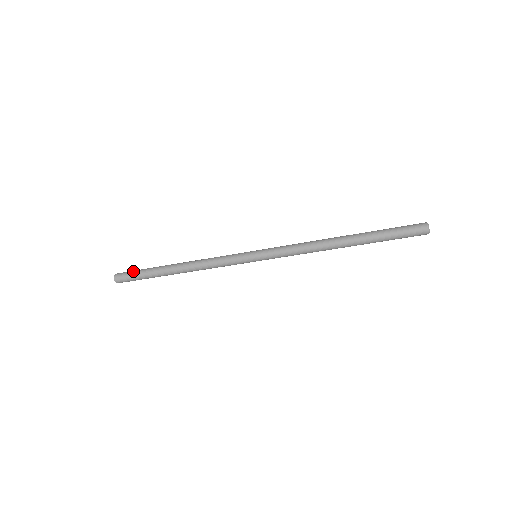
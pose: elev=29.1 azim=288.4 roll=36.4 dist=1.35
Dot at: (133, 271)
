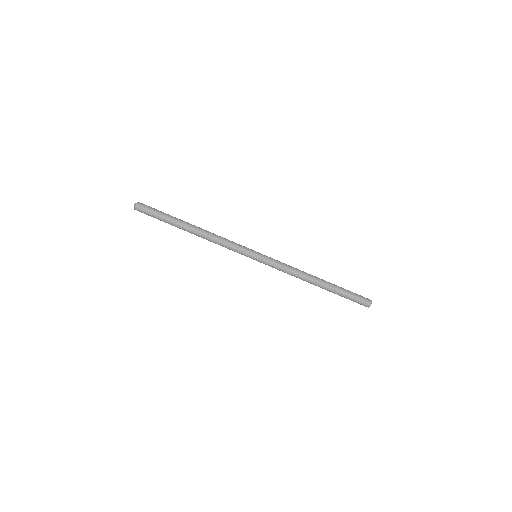
Dot at: (156, 209)
